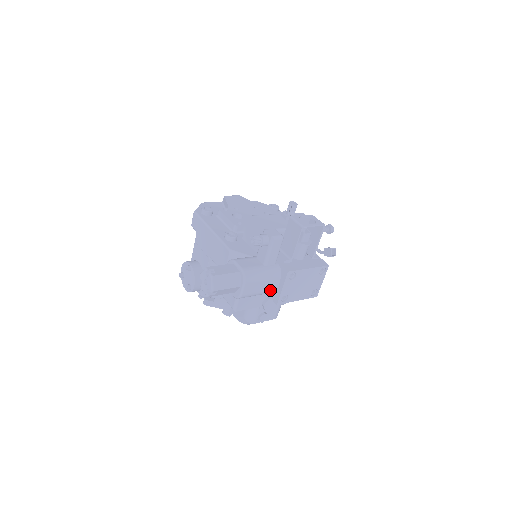
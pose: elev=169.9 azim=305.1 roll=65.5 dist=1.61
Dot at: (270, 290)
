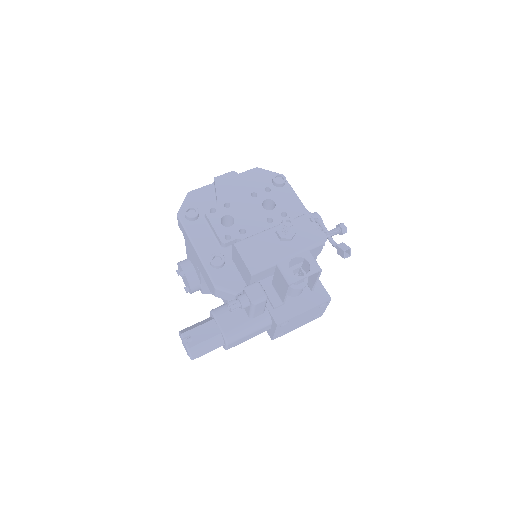
Dot at: occluded
